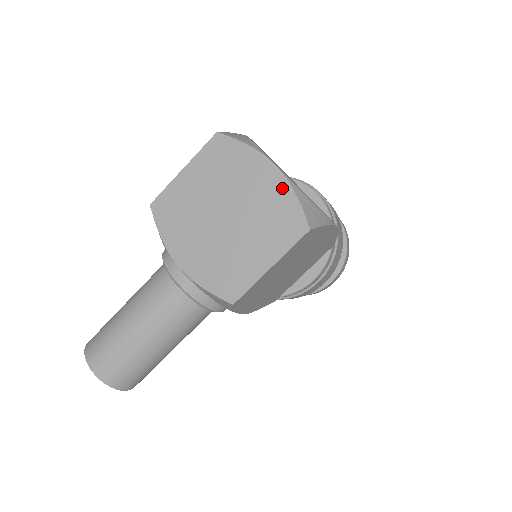
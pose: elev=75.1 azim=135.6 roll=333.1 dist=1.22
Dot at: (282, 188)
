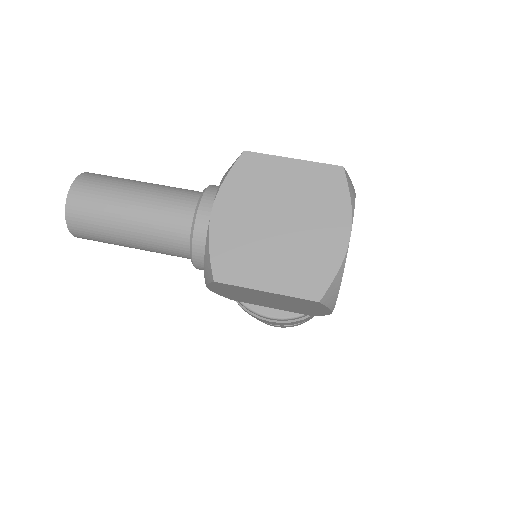
Dot at: (336, 255)
